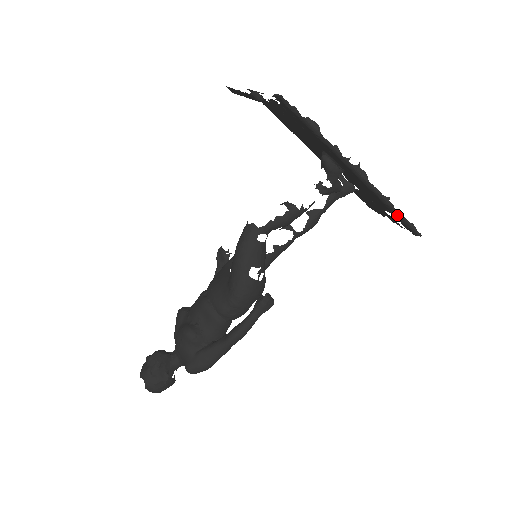
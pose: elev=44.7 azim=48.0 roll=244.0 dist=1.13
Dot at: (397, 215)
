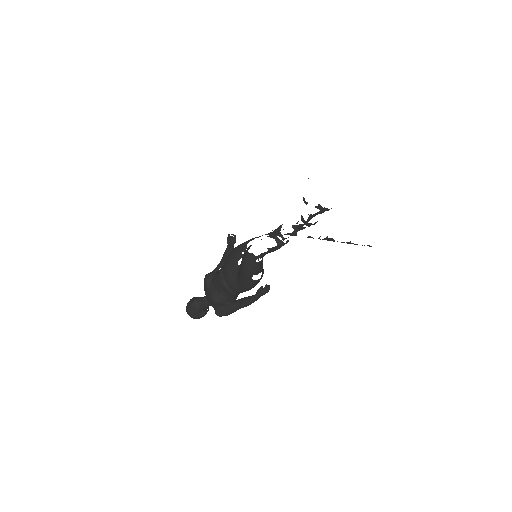
Dot at: (357, 244)
